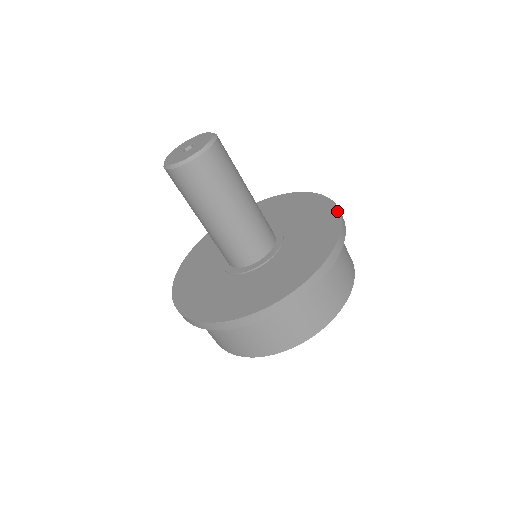
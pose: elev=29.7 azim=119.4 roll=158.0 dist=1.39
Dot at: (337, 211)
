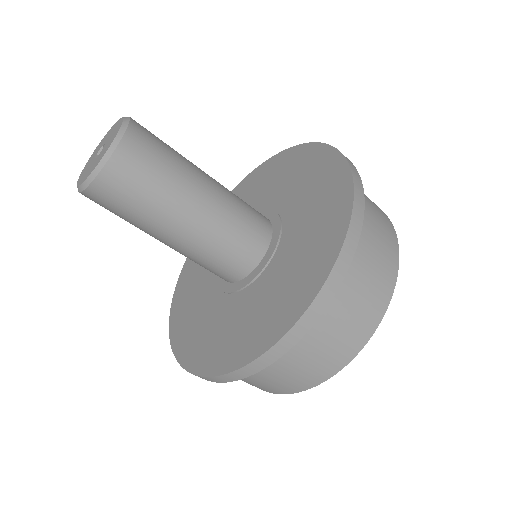
Dot at: (323, 277)
